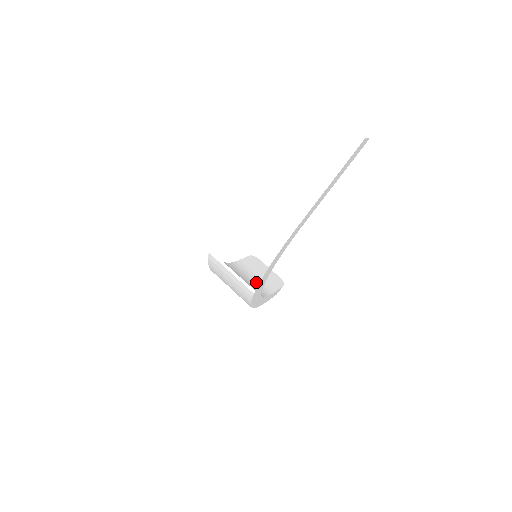
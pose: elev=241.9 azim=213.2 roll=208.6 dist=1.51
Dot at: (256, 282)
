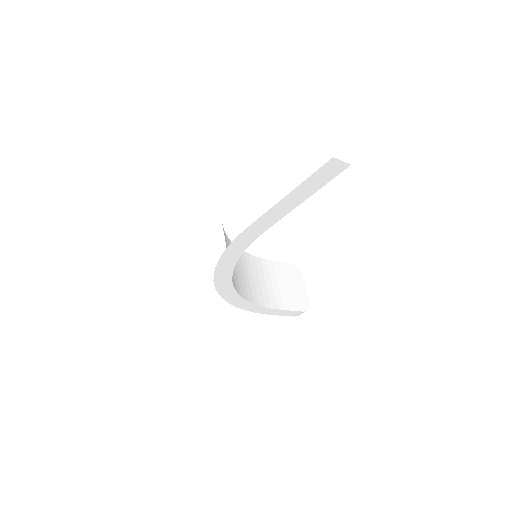
Dot at: (269, 289)
